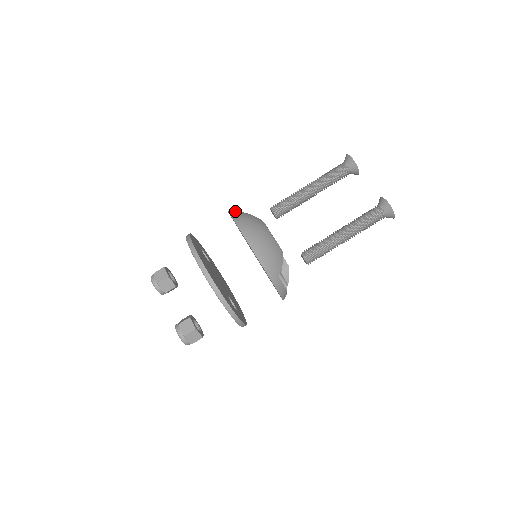
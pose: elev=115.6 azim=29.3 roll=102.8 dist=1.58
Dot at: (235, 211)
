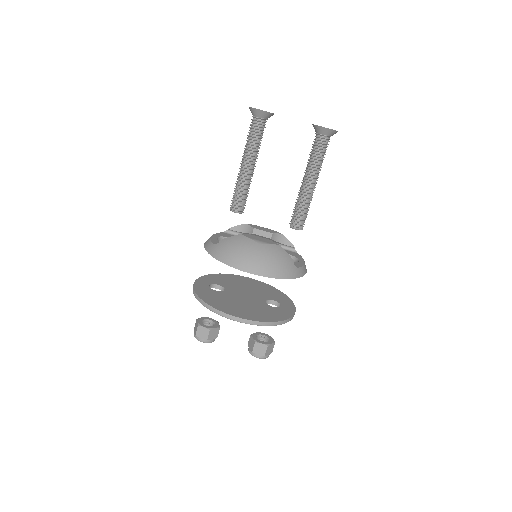
Dot at: (212, 247)
